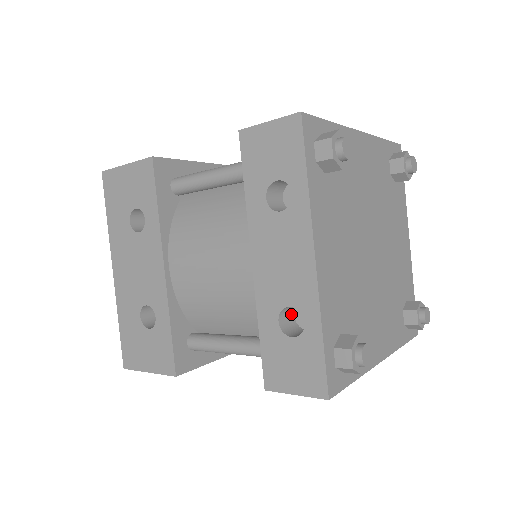
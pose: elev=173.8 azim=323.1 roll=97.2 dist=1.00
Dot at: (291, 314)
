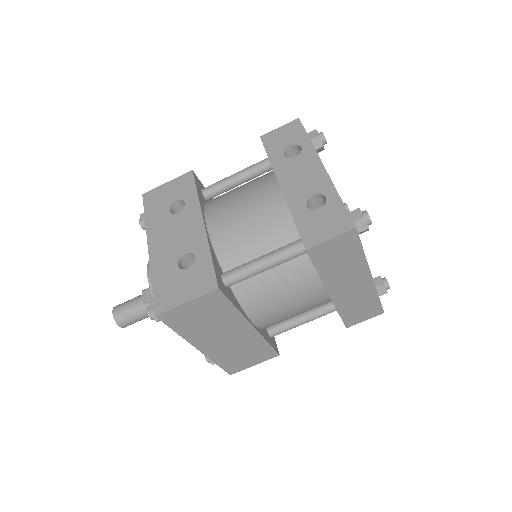
Dot at: occluded
